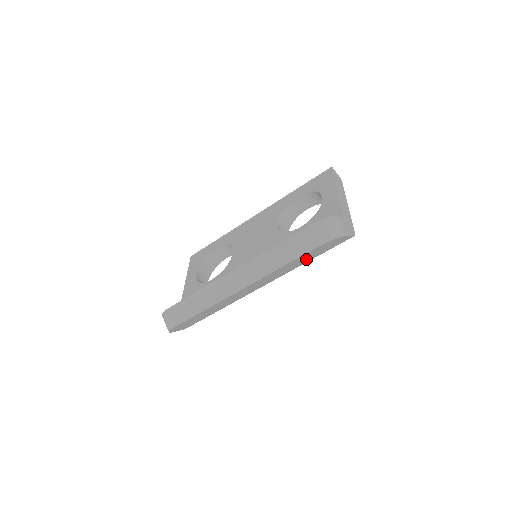
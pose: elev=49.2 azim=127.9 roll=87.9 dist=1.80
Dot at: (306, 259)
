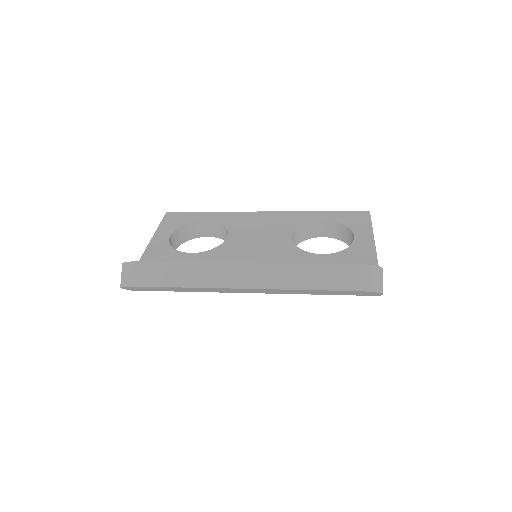
Dot at: (324, 293)
